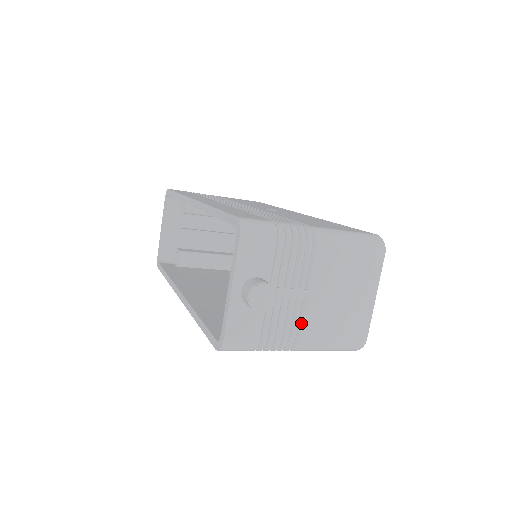
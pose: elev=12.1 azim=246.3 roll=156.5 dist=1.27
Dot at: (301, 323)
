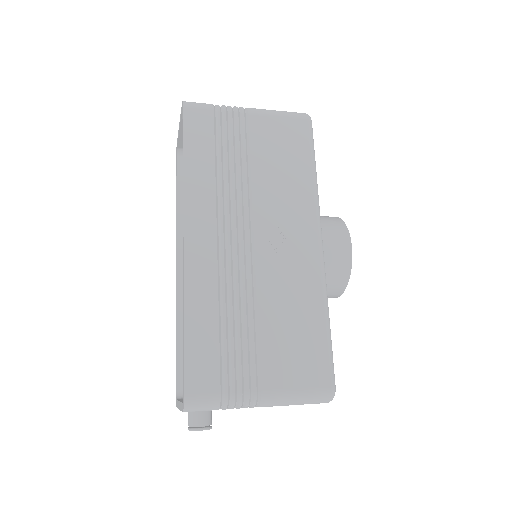
Dot at: occluded
